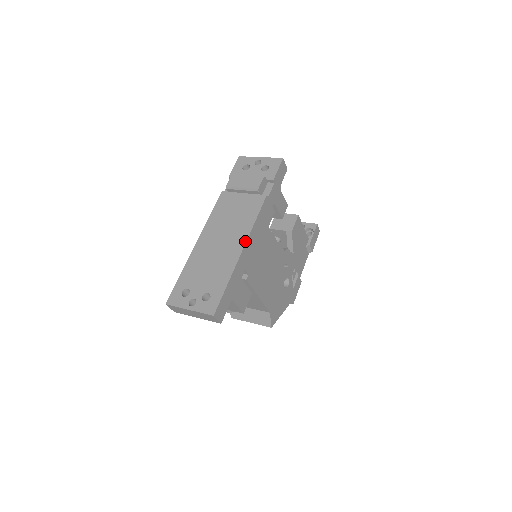
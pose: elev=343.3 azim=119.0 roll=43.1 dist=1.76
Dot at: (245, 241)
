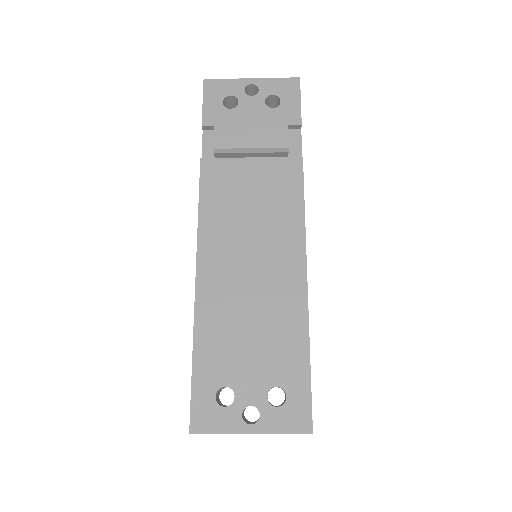
Dot at: (304, 259)
